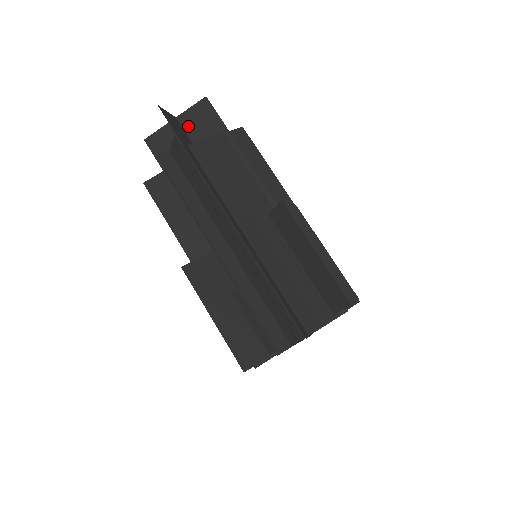
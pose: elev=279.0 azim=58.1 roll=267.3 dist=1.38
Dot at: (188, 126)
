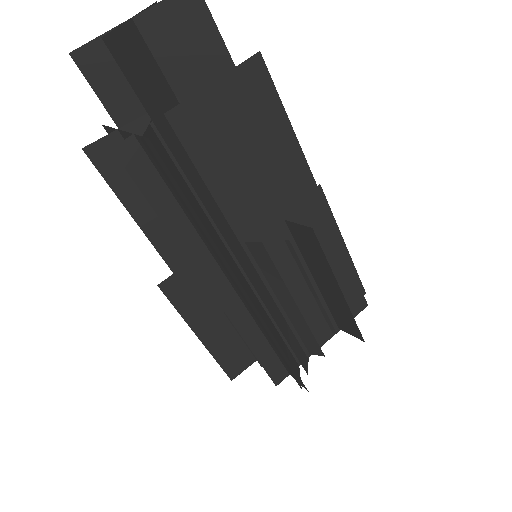
Dot at: (158, 43)
